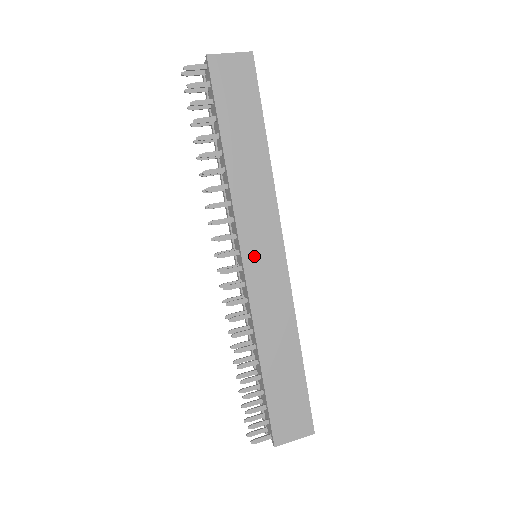
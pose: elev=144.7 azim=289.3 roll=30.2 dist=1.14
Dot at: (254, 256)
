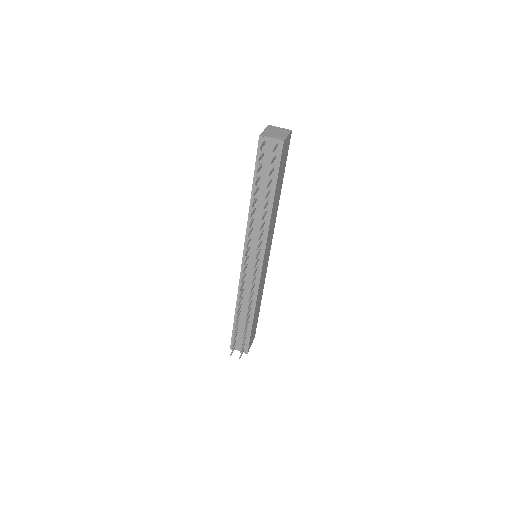
Dot at: (265, 260)
